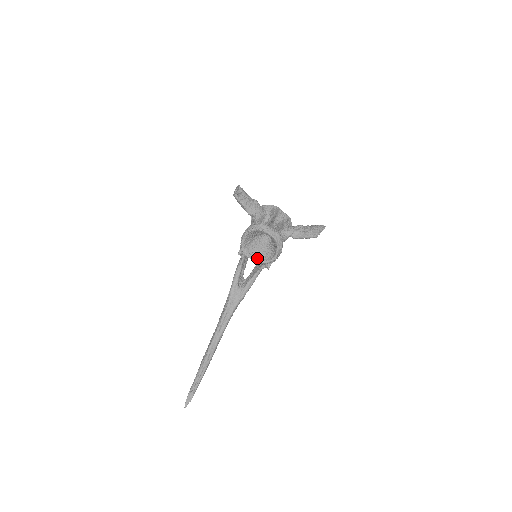
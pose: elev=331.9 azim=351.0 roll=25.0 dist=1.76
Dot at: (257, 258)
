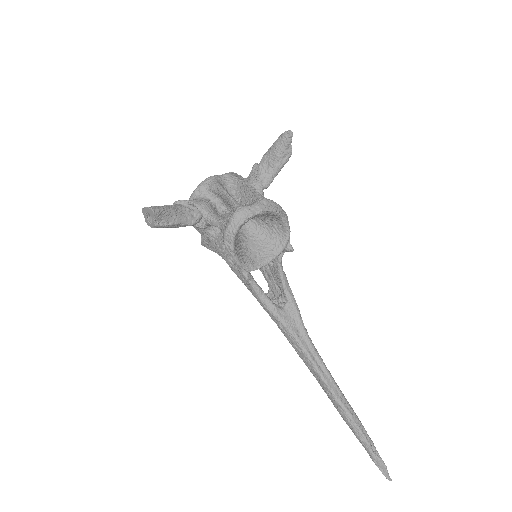
Dot at: (269, 256)
